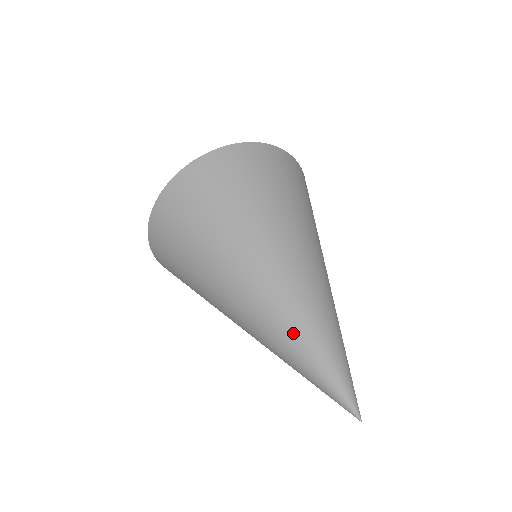
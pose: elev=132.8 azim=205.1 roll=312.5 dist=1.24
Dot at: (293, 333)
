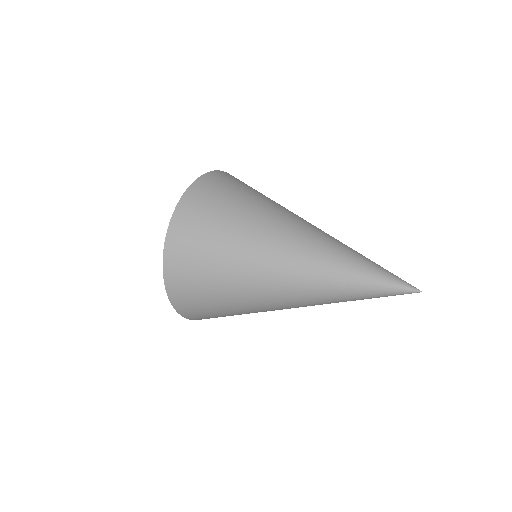
Dot at: (337, 281)
